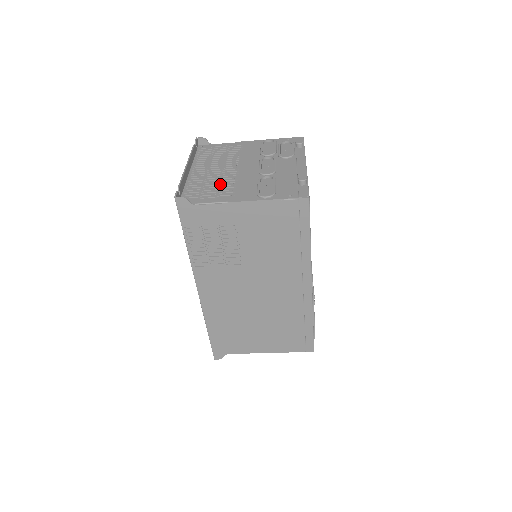
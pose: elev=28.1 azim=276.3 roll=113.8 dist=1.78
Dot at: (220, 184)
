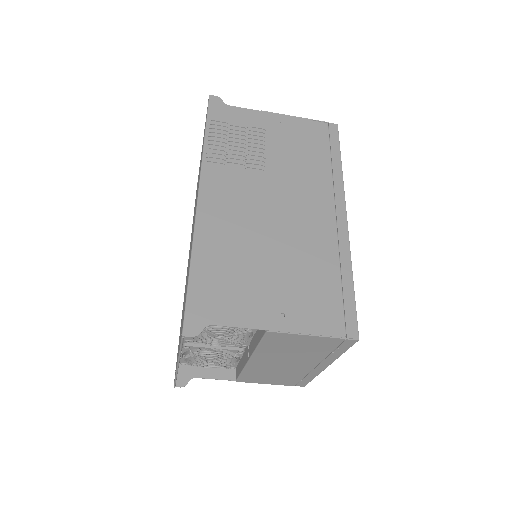
Dot at: occluded
